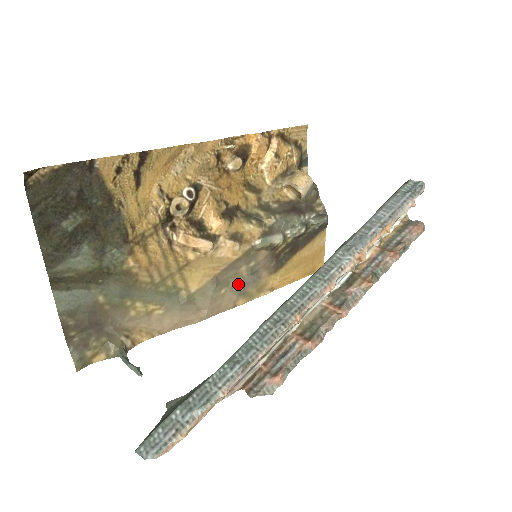
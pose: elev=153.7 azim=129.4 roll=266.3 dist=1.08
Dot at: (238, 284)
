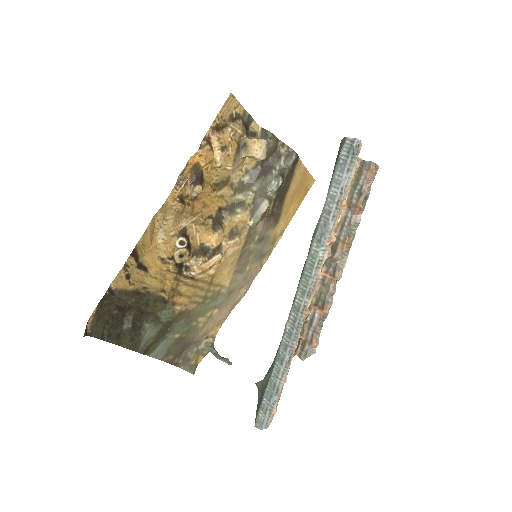
Dot at: (255, 255)
